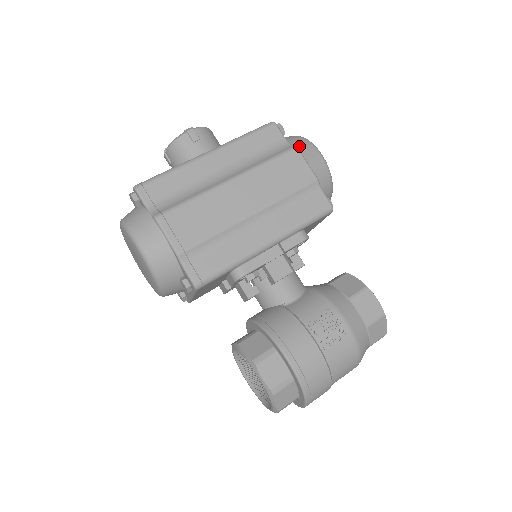
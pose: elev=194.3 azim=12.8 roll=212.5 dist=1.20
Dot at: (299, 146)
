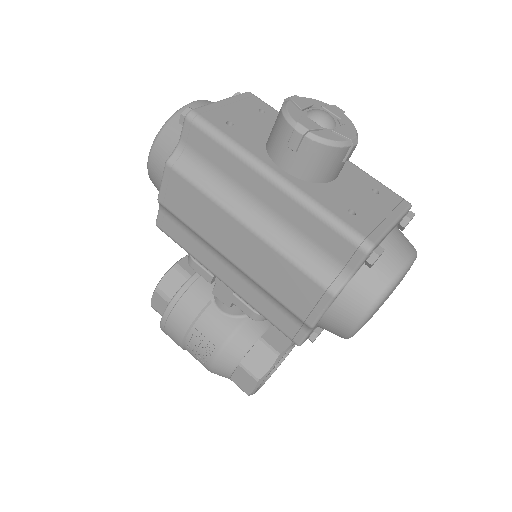
Dot at: (348, 295)
